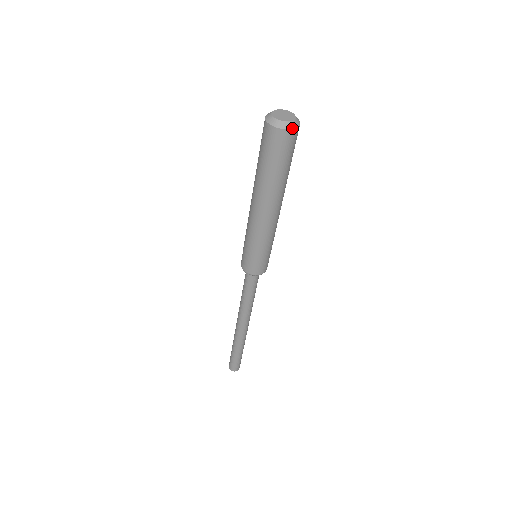
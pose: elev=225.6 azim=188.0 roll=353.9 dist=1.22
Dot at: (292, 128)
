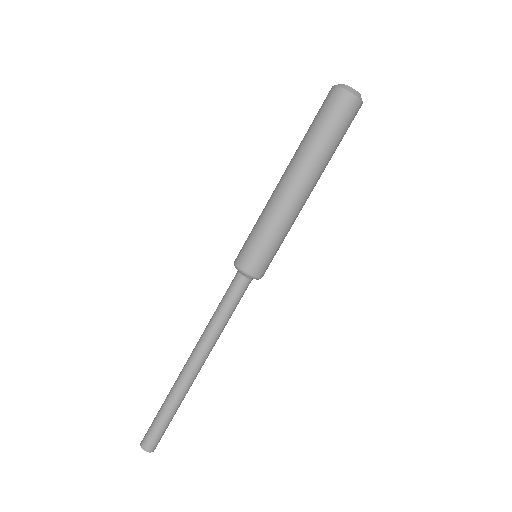
Dot at: (349, 90)
